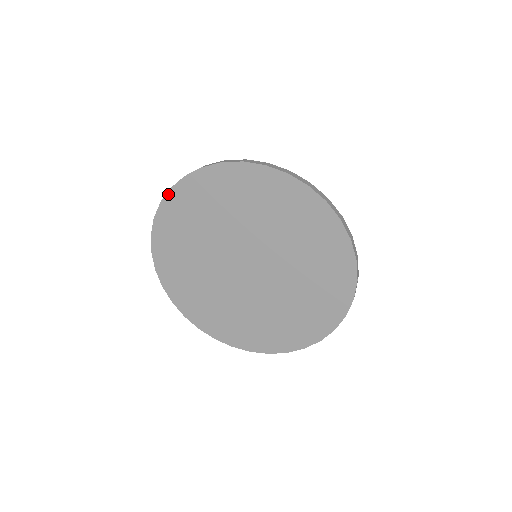
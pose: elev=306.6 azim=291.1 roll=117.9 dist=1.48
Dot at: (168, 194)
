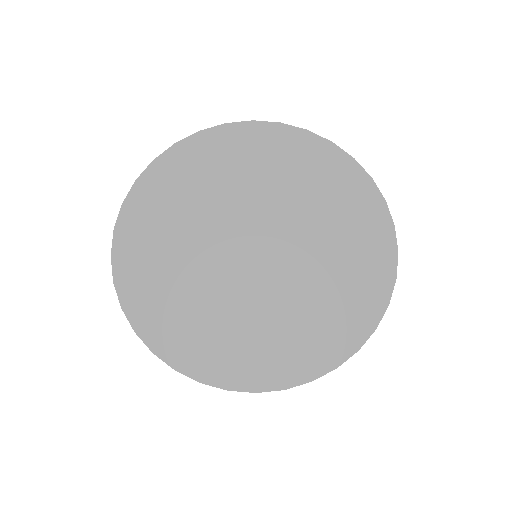
Dot at: (132, 190)
